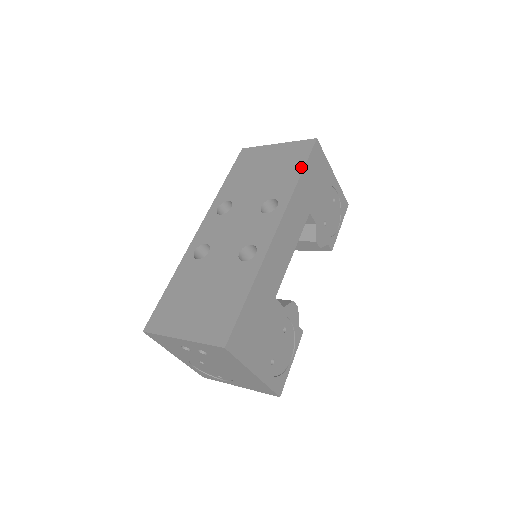
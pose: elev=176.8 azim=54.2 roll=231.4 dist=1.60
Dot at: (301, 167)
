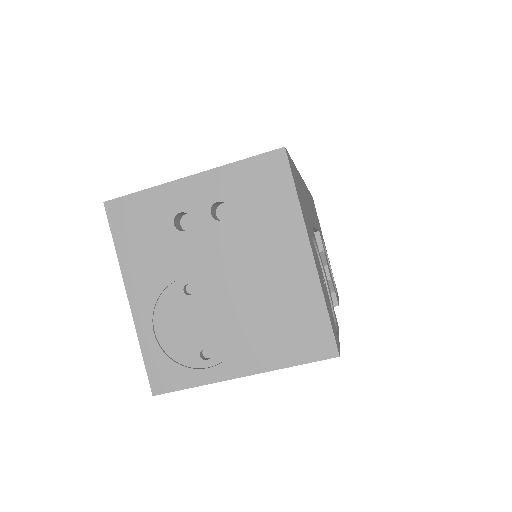
Dot at: occluded
